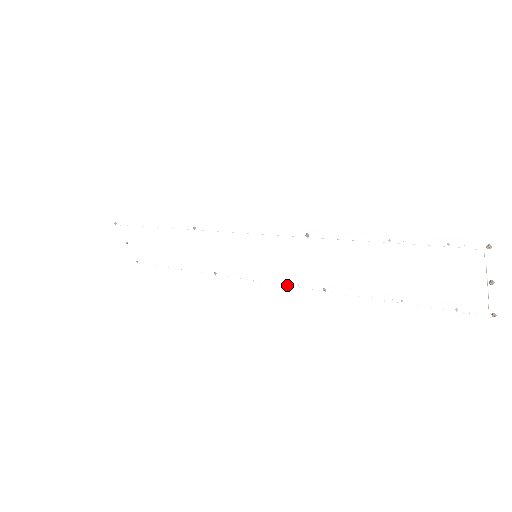
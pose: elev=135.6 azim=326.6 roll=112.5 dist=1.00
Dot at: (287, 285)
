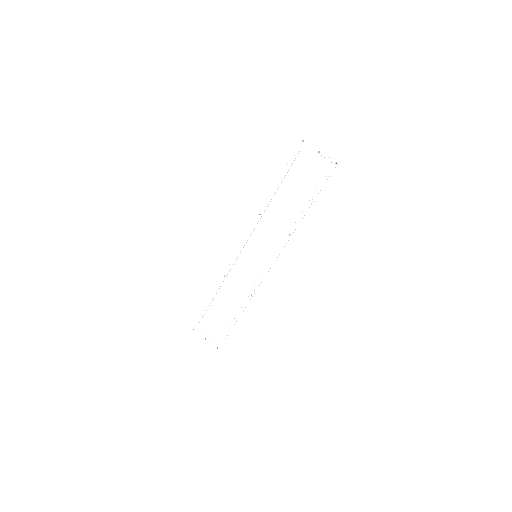
Dot at: (278, 255)
